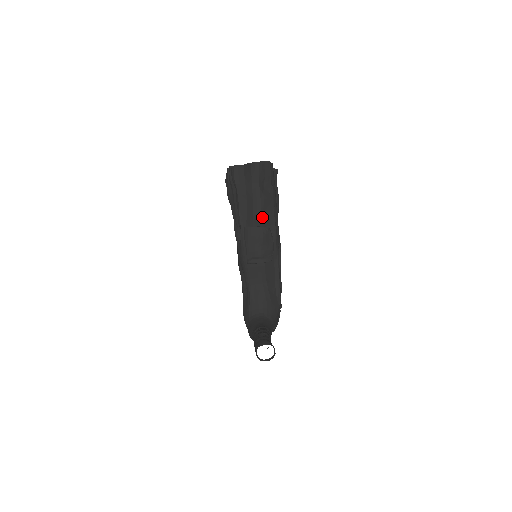
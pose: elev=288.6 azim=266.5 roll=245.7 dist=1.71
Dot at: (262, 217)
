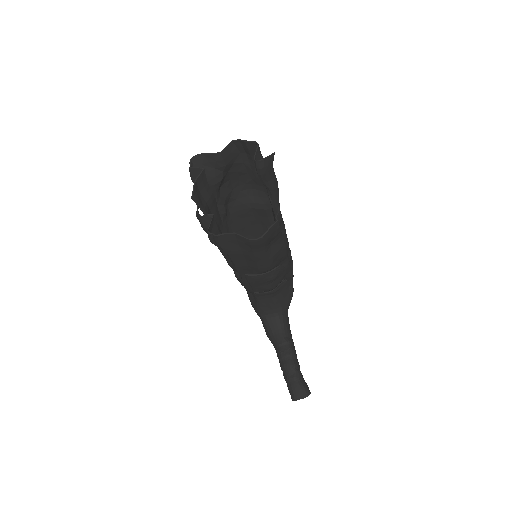
Dot at: (271, 269)
